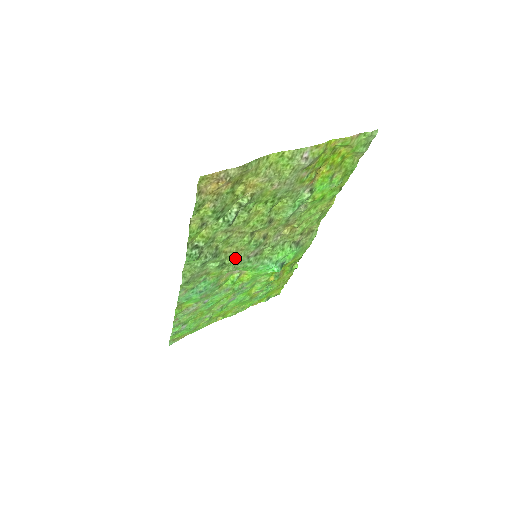
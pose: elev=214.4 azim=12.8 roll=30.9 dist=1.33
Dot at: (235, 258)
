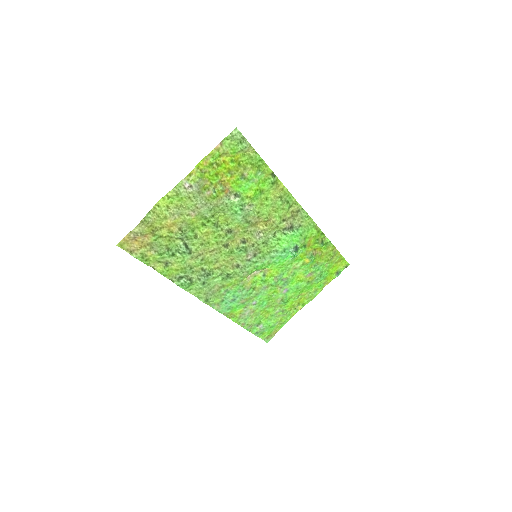
Dot at: (234, 267)
